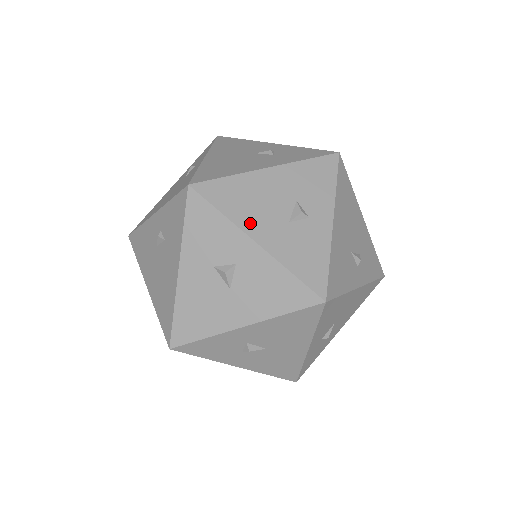
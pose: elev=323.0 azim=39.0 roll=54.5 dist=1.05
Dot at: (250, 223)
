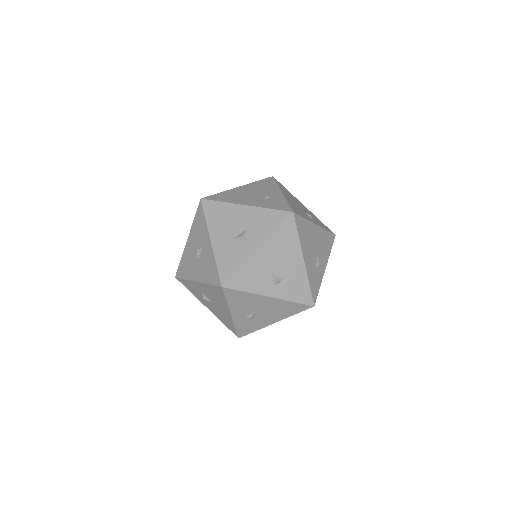
Dot at: (215, 230)
